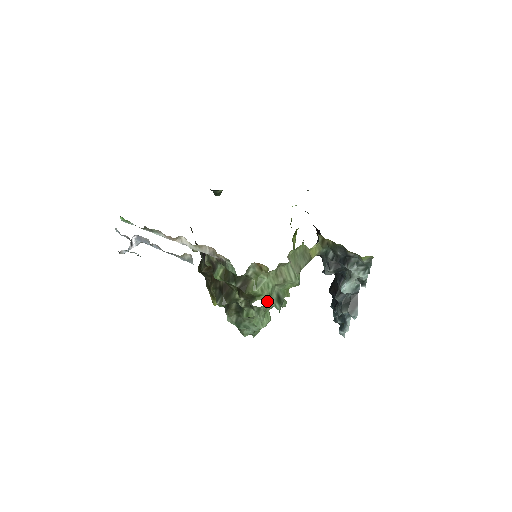
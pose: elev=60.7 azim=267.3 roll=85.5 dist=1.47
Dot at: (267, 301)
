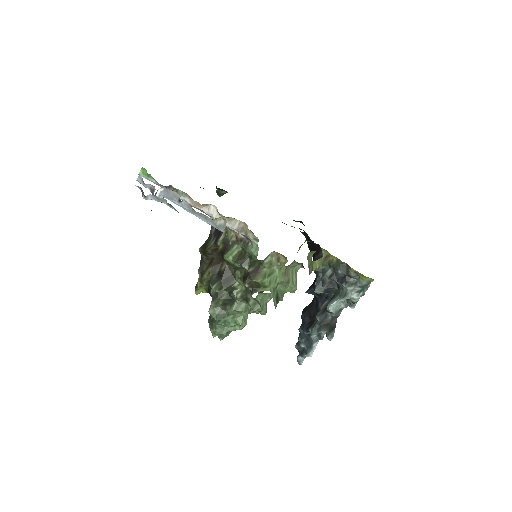
Dot at: occluded
